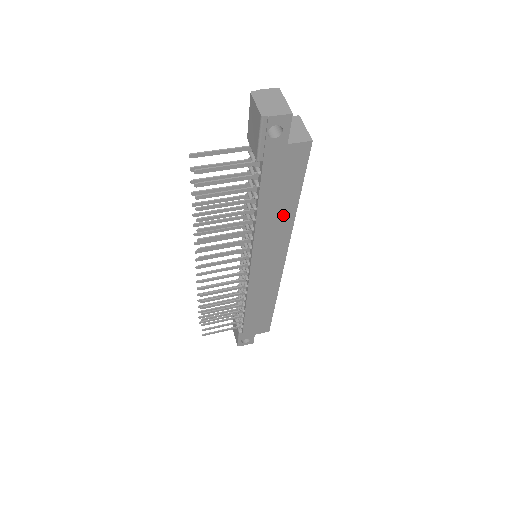
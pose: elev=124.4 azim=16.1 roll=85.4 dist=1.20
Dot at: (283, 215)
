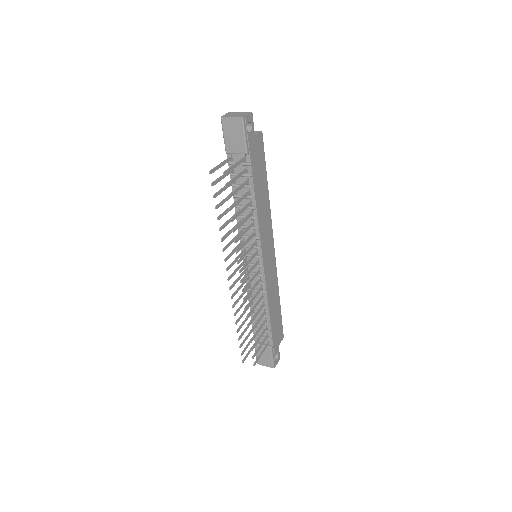
Dot at: (265, 198)
